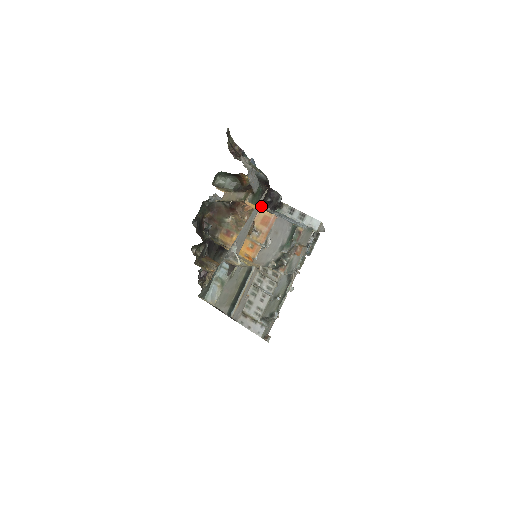
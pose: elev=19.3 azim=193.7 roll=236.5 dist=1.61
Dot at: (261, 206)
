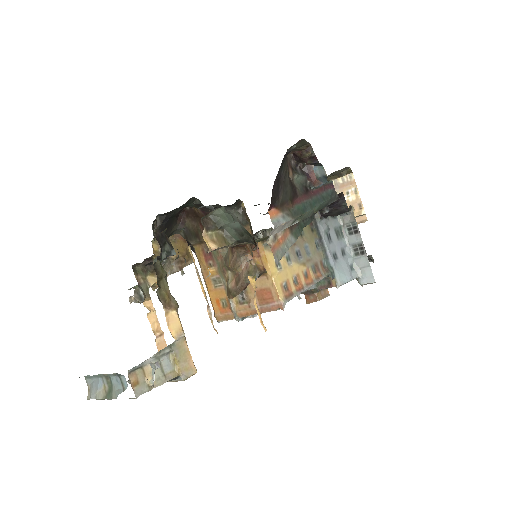
Dot at: occluded
